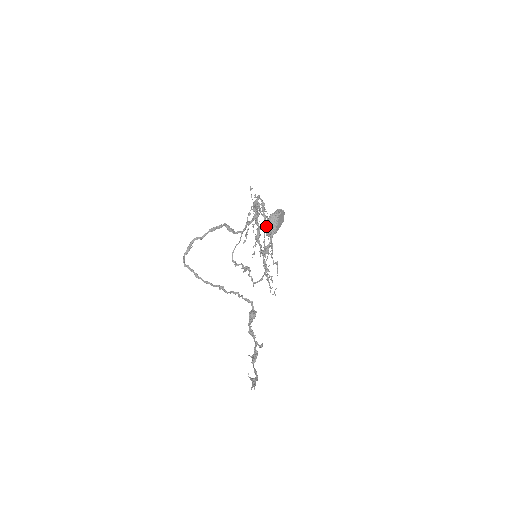
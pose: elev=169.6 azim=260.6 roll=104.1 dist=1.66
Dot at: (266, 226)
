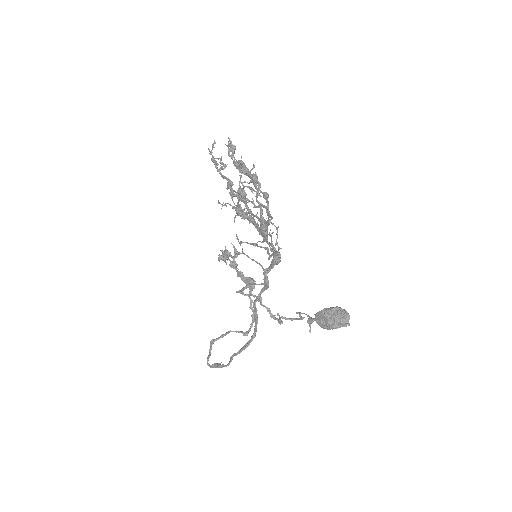
Dot at: (322, 327)
